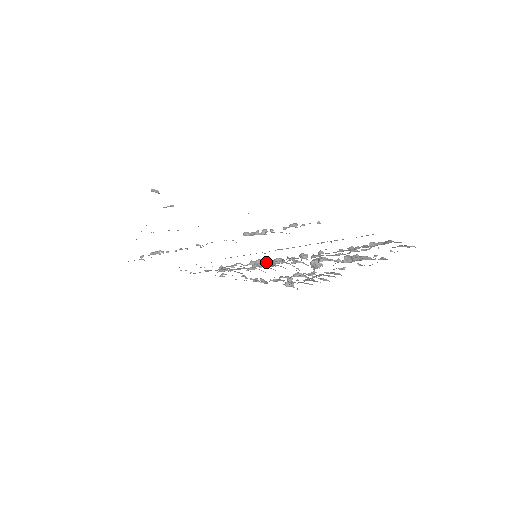
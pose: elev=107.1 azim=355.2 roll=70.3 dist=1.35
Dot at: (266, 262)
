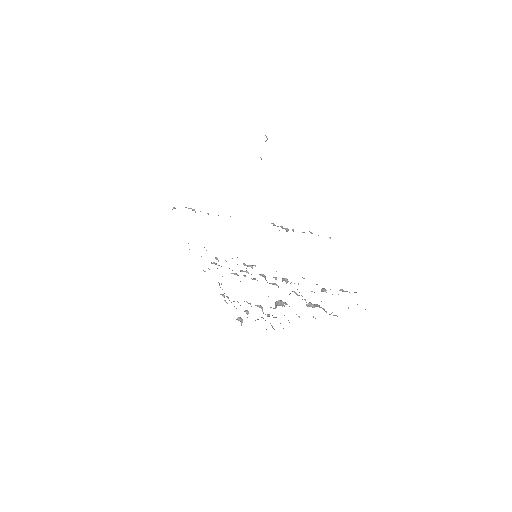
Dot at: occluded
